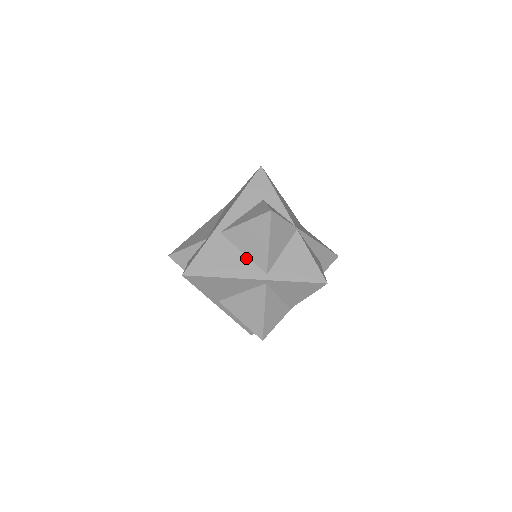
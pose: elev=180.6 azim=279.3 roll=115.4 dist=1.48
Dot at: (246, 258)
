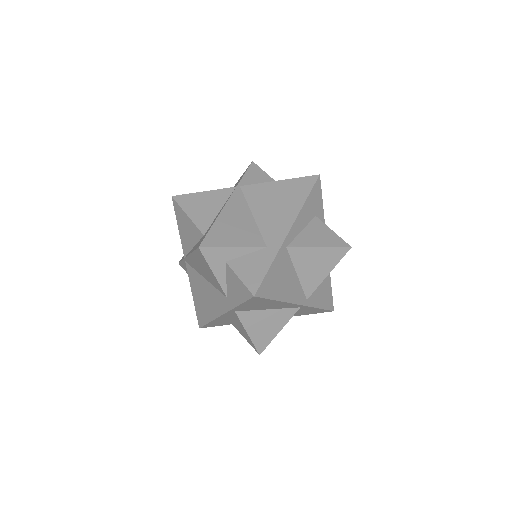
Dot at: (298, 280)
